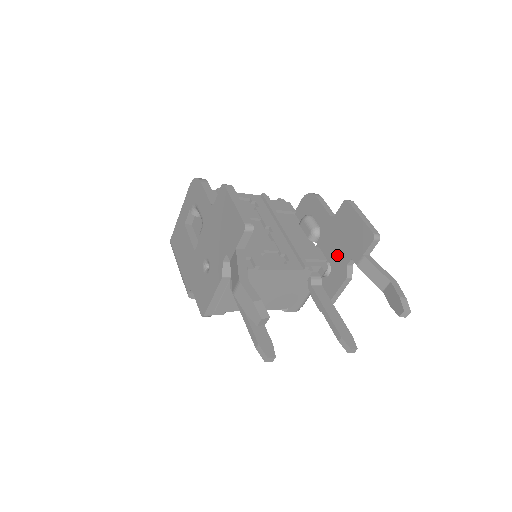
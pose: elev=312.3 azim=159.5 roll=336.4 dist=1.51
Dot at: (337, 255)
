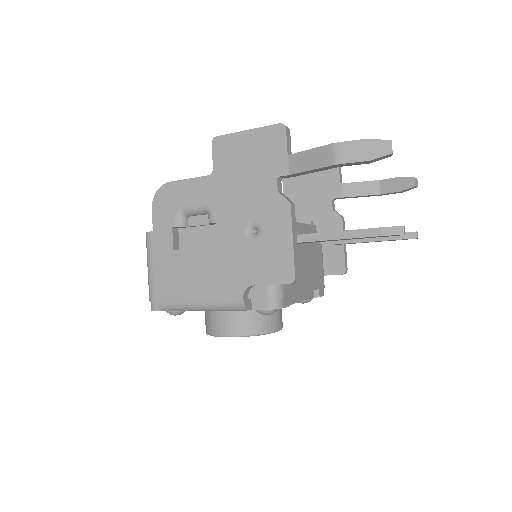
Dot at: (315, 213)
